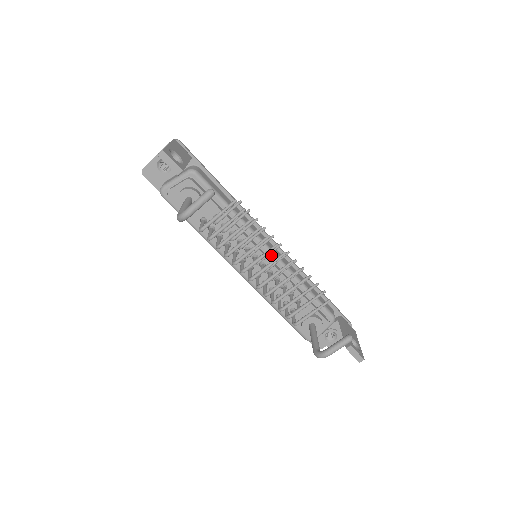
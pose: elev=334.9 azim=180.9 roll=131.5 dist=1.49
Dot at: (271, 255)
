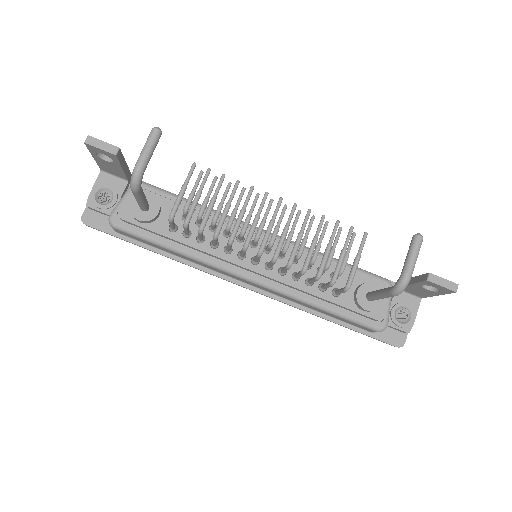
Dot at: occluded
